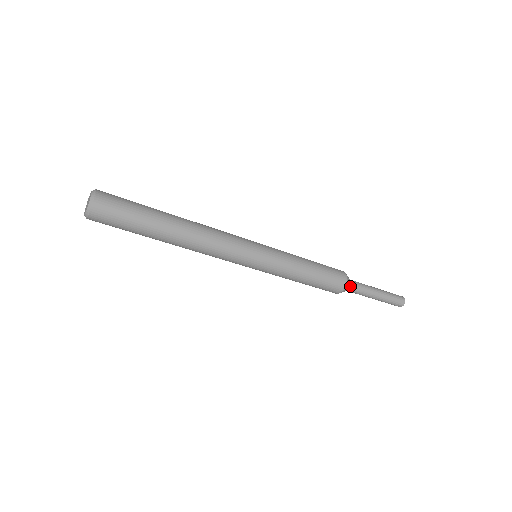
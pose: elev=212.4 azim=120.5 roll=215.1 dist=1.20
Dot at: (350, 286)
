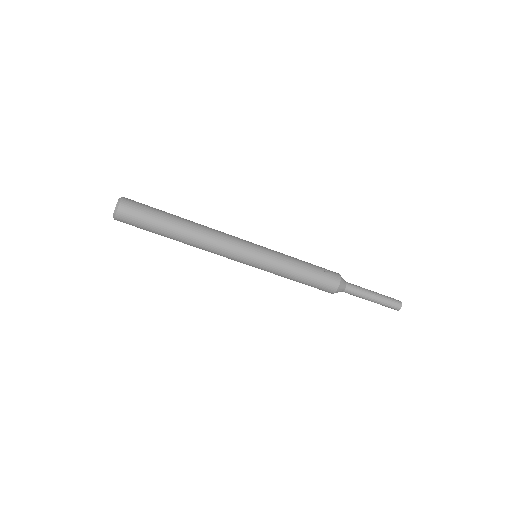
Dot at: (343, 290)
